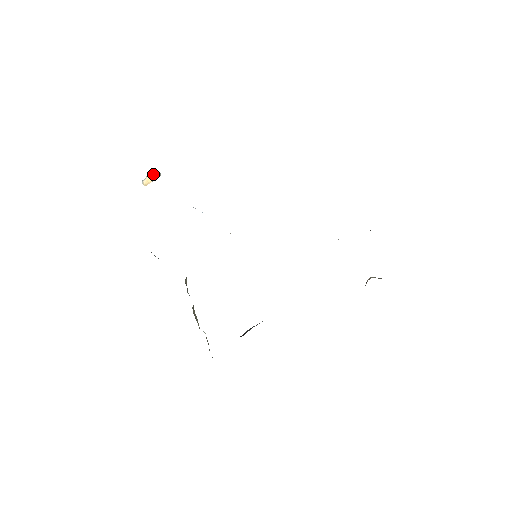
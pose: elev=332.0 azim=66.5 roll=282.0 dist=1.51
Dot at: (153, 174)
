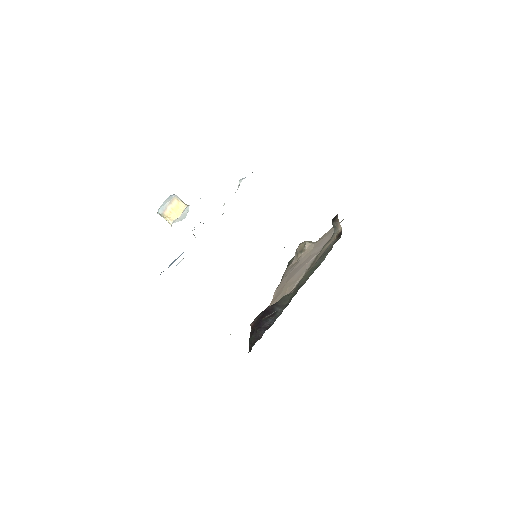
Dot at: (177, 203)
